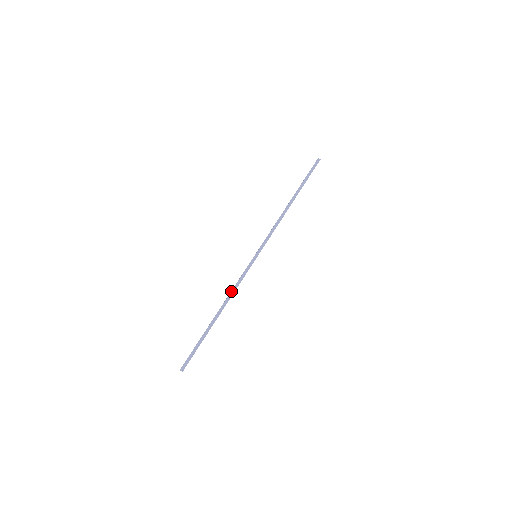
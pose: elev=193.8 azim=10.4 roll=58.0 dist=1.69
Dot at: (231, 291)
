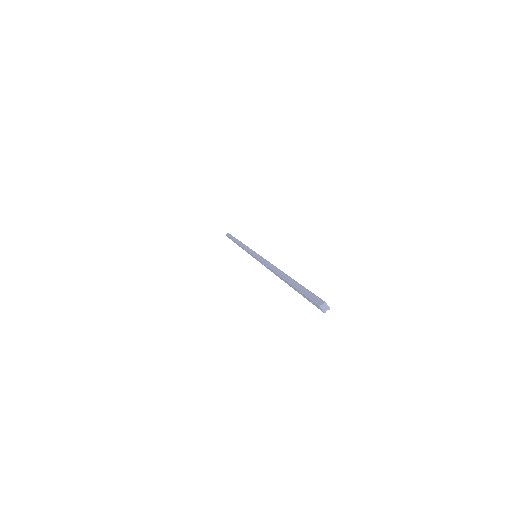
Dot at: (267, 267)
